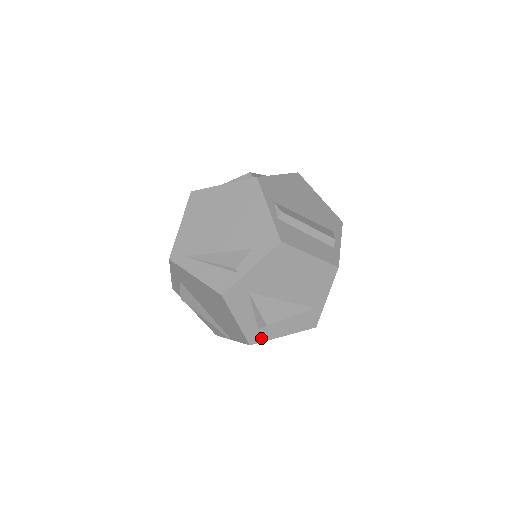
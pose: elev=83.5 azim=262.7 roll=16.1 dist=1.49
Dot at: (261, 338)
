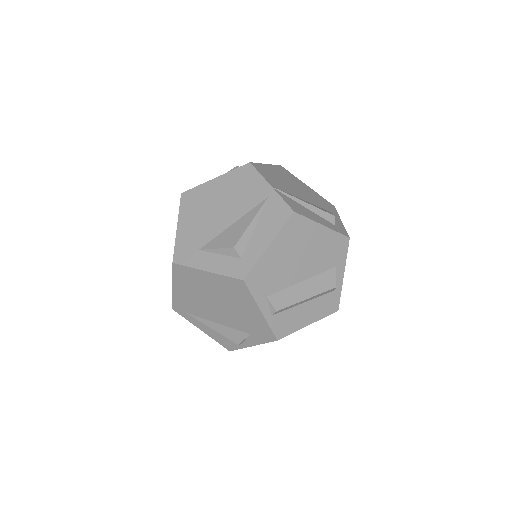
Dot at: occluded
